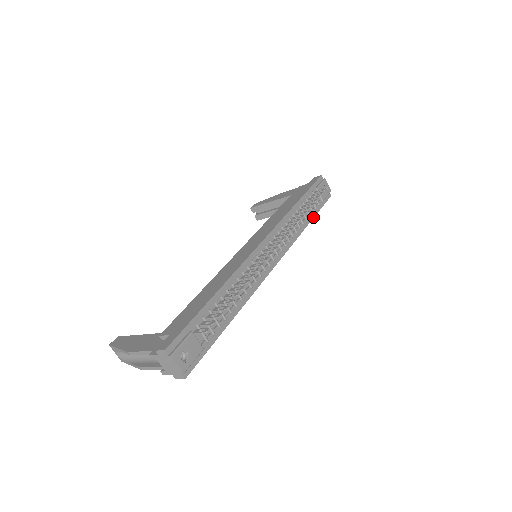
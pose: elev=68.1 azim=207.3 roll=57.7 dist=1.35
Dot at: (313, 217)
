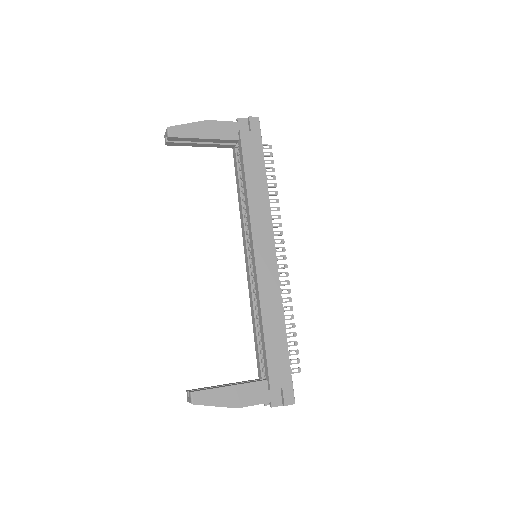
Dot at: occluded
